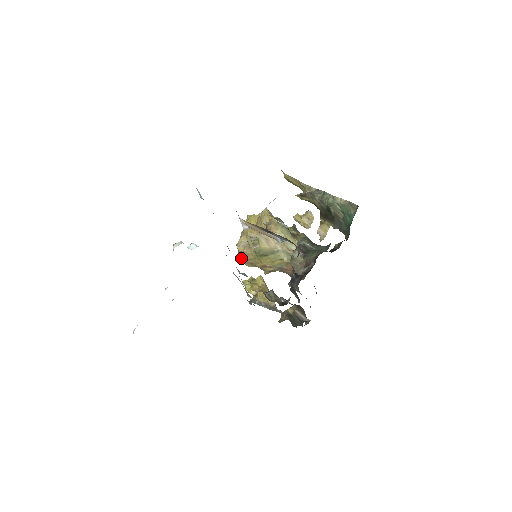
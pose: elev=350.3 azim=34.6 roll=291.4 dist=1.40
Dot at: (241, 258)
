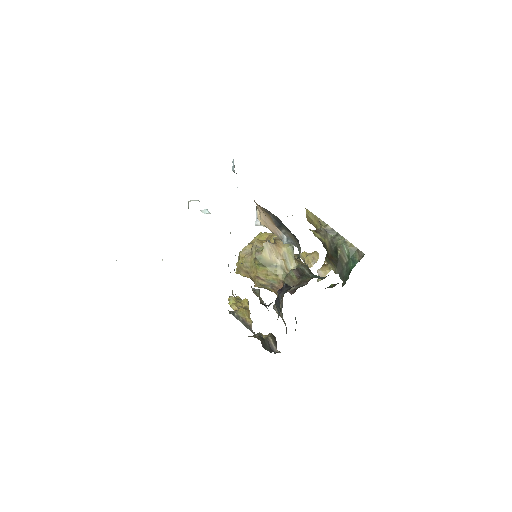
Dot at: (239, 265)
